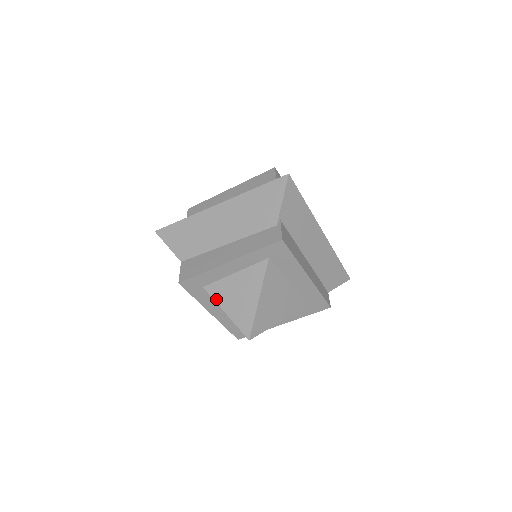
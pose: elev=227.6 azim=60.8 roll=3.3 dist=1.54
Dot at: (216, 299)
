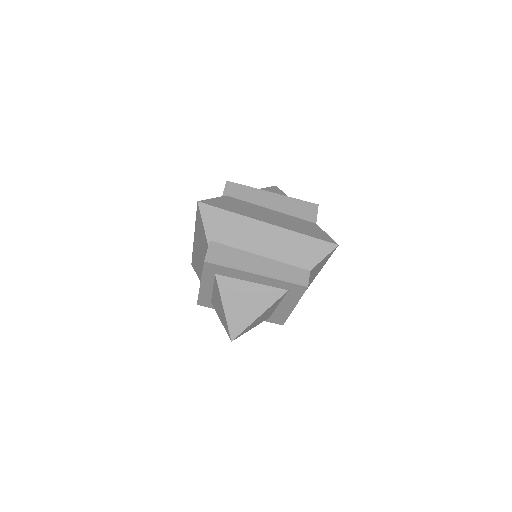
Dot at: (216, 311)
